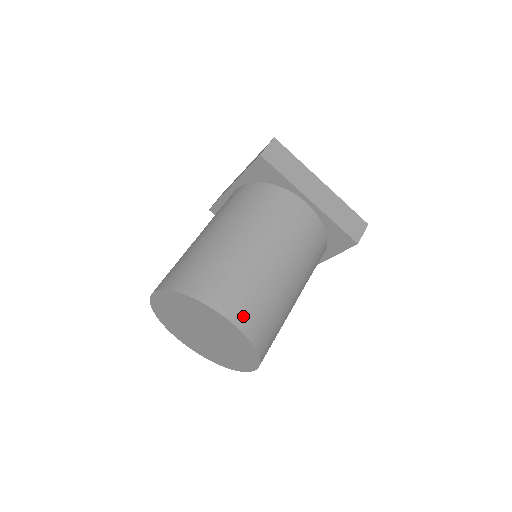
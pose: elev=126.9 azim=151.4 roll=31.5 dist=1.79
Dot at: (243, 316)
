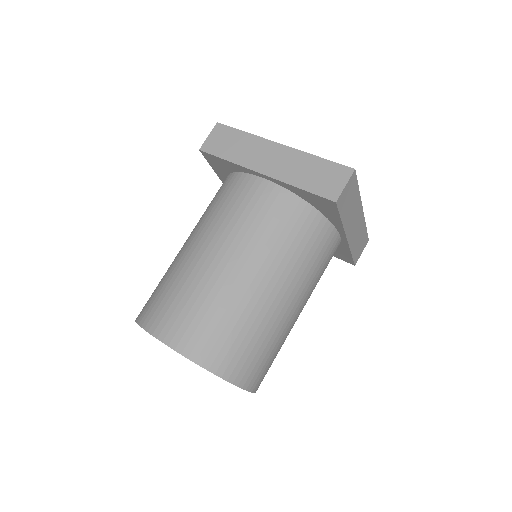
Dot at: (261, 381)
